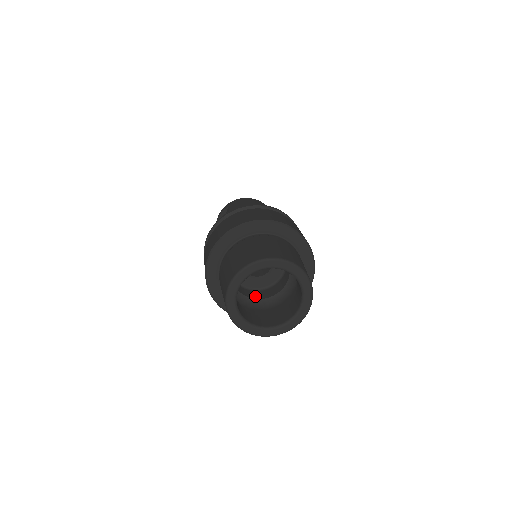
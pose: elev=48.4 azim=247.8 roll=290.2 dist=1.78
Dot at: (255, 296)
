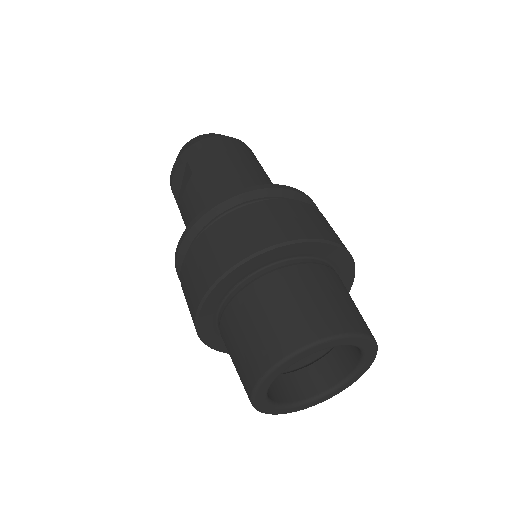
Dot at: occluded
